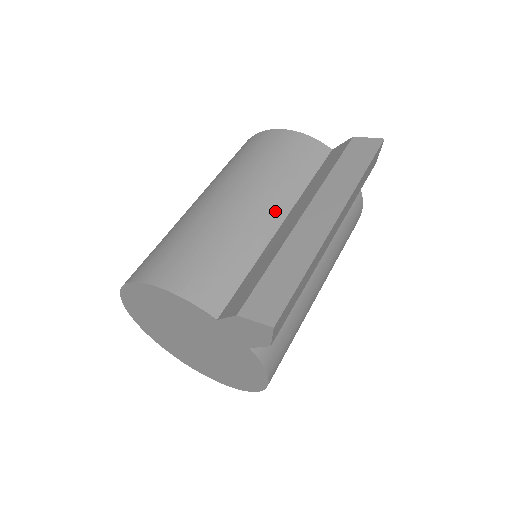
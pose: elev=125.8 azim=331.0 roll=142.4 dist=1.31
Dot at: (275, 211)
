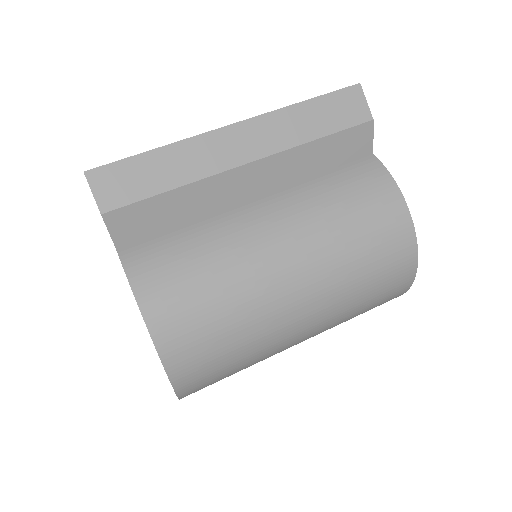
Dot at: occluded
